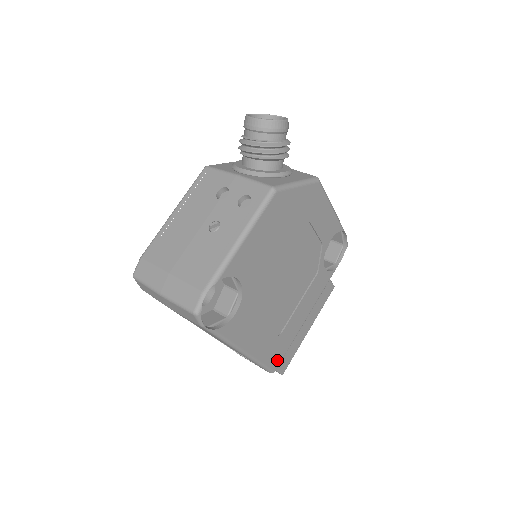
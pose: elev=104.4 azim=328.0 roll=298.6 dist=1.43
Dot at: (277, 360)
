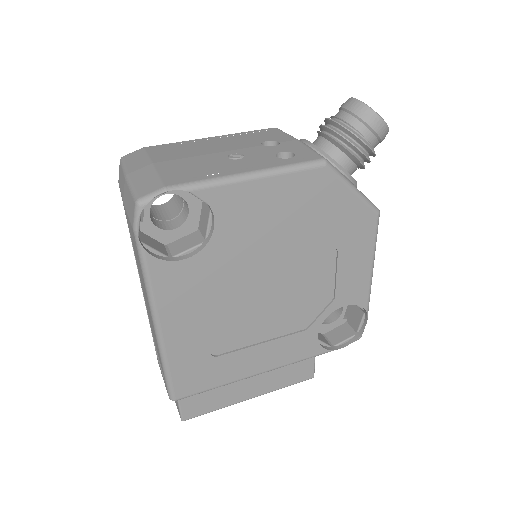
Dot at: (188, 387)
